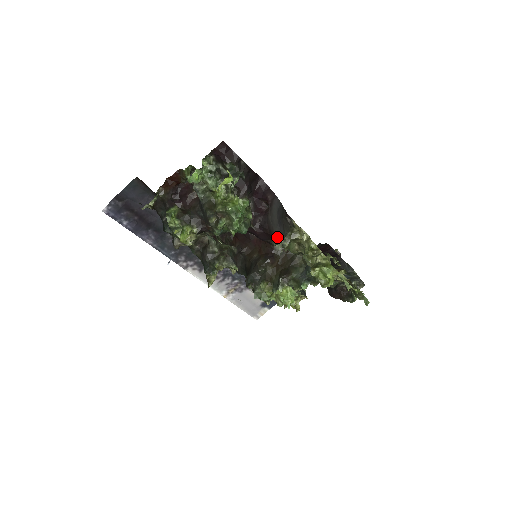
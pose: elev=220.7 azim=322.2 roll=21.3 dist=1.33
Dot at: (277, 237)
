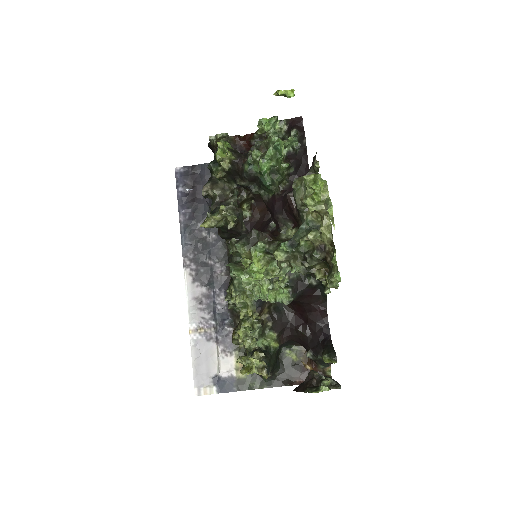
Dot at: (291, 195)
